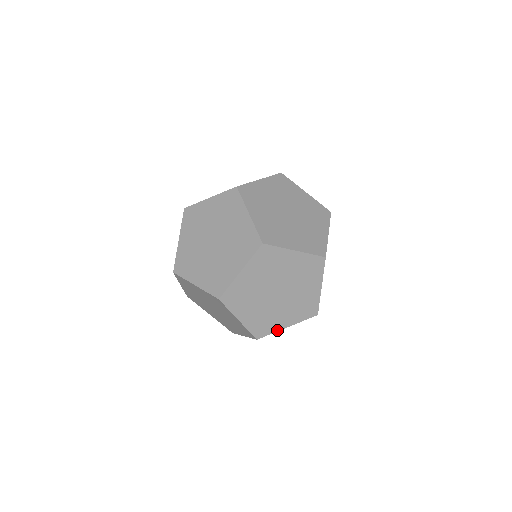
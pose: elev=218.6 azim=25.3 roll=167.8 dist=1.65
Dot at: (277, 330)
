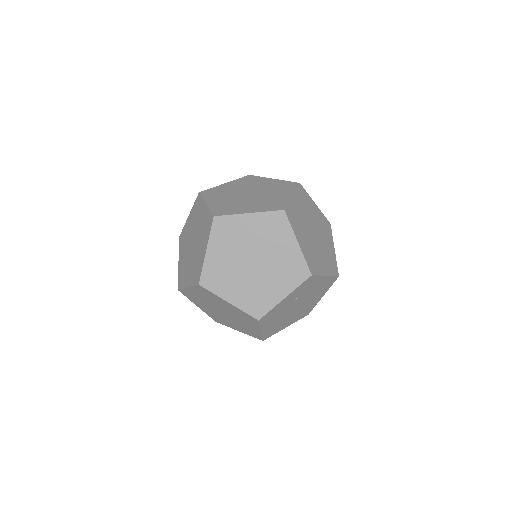
Dot at: (275, 304)
